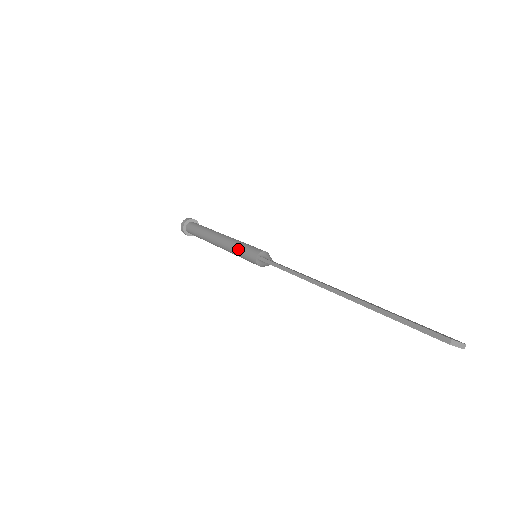
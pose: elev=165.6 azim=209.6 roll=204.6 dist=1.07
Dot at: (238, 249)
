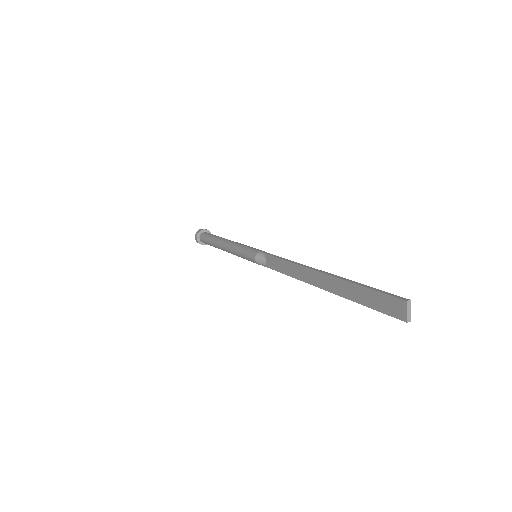
Dot at: (246, 246)
